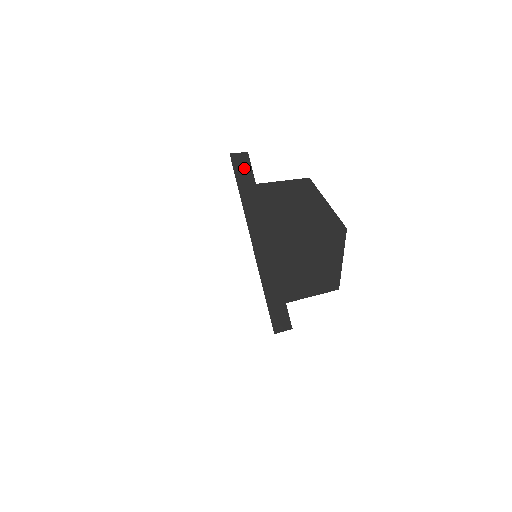
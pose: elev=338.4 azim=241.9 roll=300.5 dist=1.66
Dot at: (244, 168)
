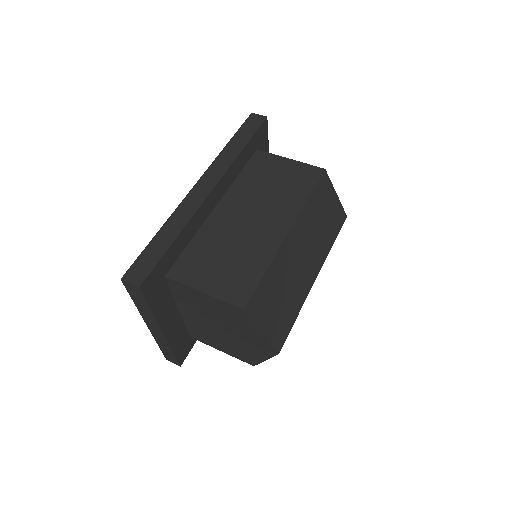
Dot at: (136, 293)
